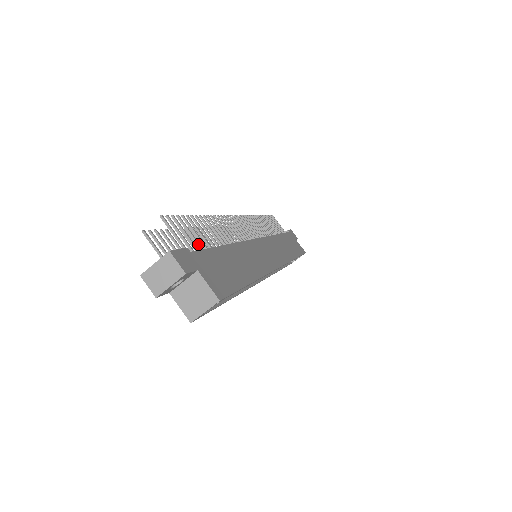
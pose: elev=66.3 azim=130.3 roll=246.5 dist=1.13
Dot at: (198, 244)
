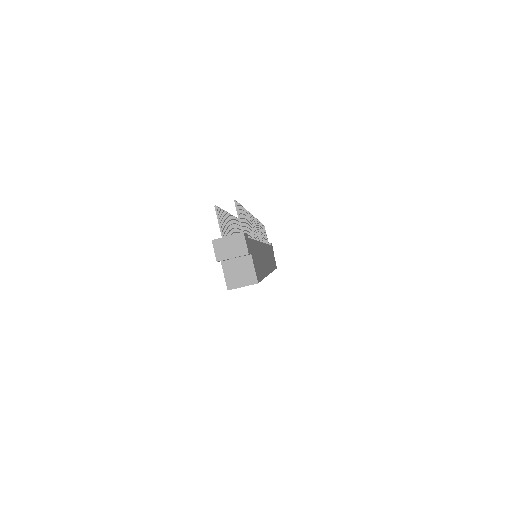
Dot at: occluded
